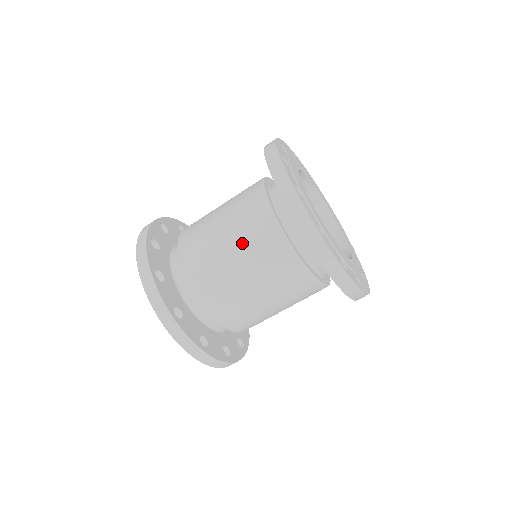
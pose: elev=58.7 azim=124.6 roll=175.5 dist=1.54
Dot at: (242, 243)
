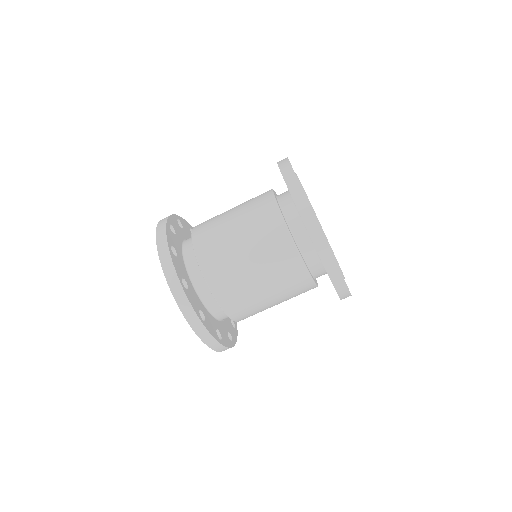
Dot at: (275, 284)
